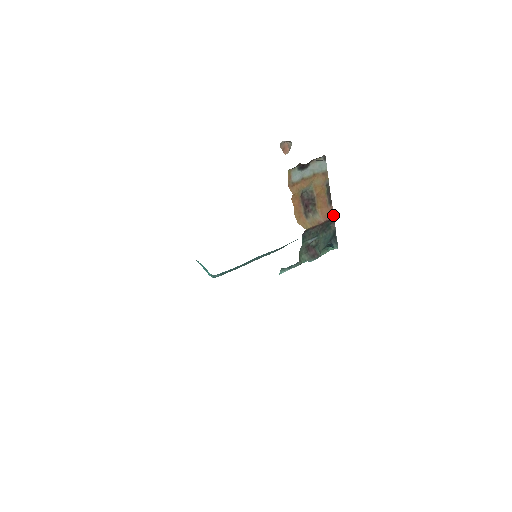
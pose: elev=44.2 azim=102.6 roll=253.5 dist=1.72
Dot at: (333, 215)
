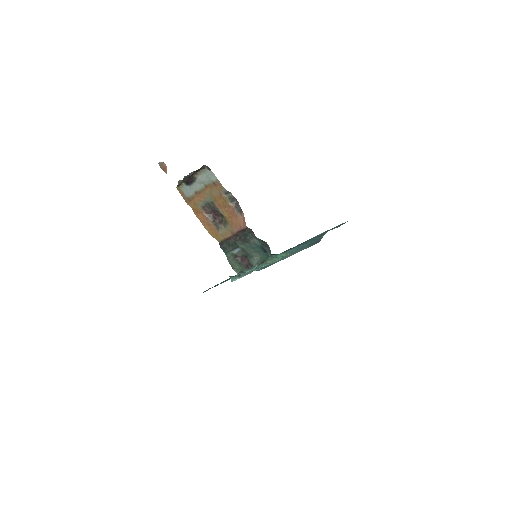
Dot at: (245, 224)
